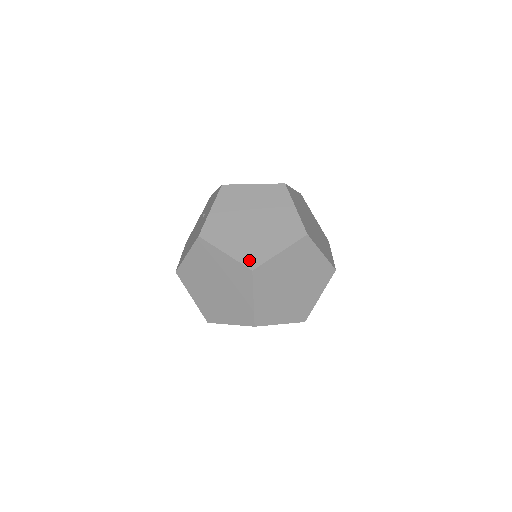
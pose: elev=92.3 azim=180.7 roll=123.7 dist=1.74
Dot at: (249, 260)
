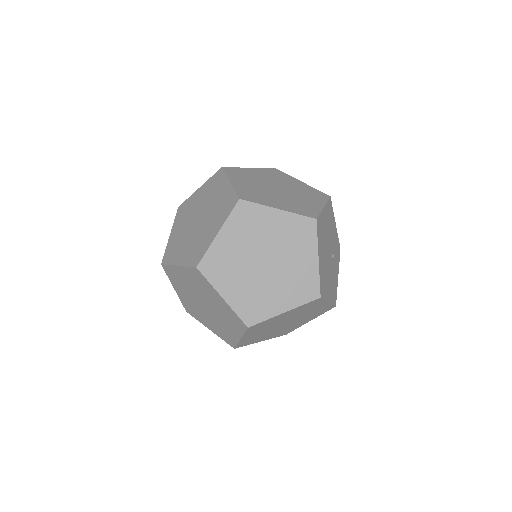
Dot at: (227, 340)
